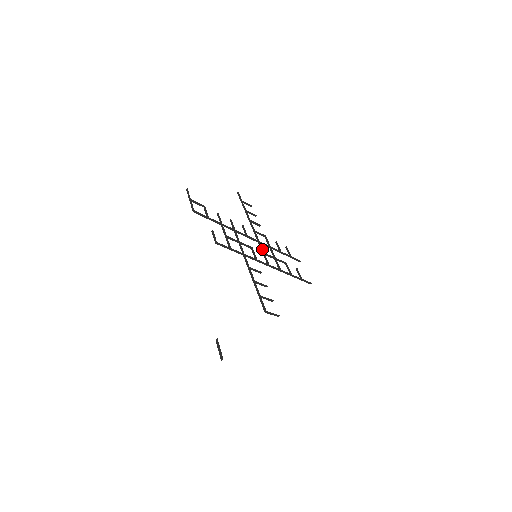
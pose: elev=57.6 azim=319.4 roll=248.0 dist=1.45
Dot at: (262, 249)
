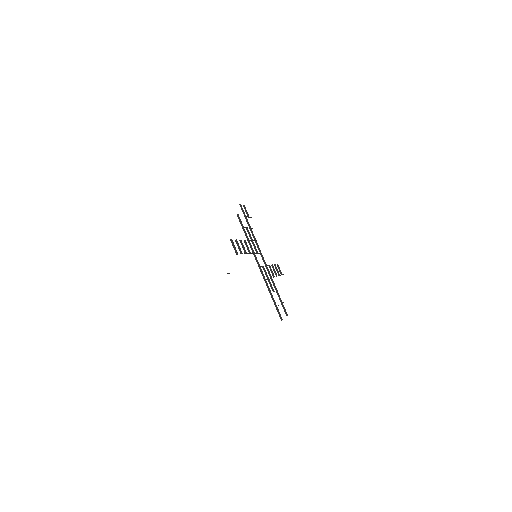
Dot at: occluded
